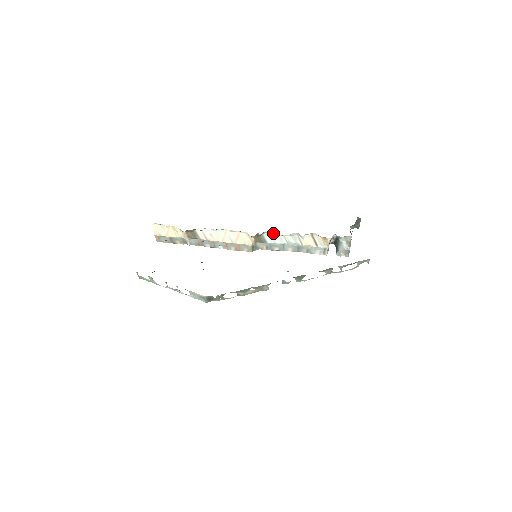
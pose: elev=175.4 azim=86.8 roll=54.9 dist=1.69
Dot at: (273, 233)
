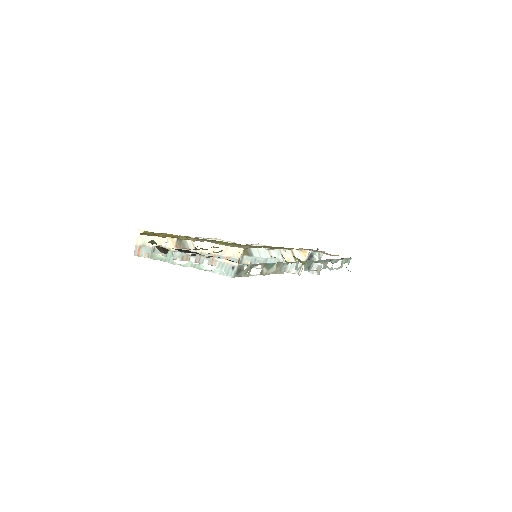
Dot at: occluded
